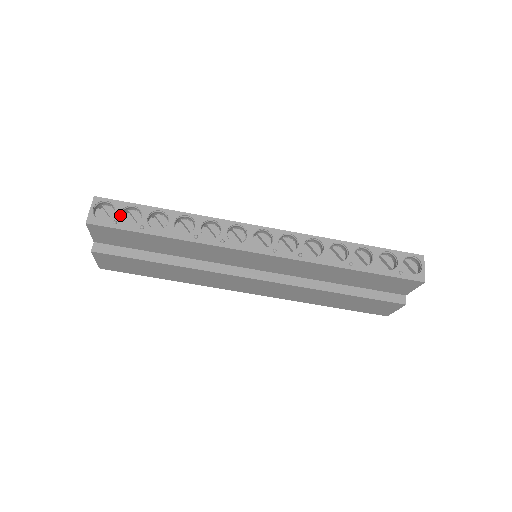
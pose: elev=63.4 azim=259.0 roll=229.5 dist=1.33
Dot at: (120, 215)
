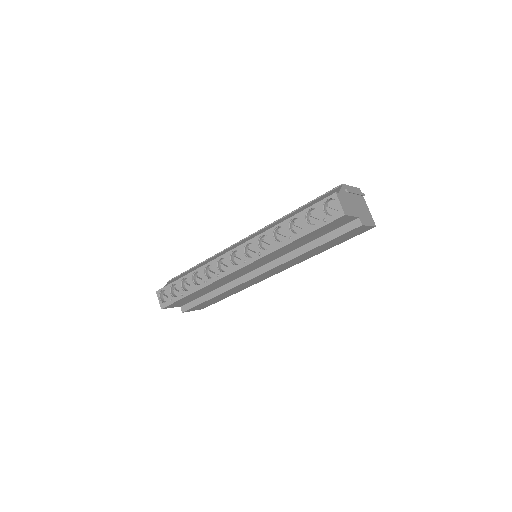
Dot at: (171, 294)
